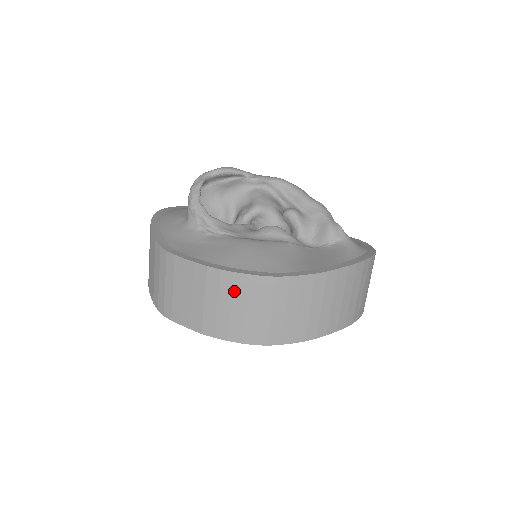
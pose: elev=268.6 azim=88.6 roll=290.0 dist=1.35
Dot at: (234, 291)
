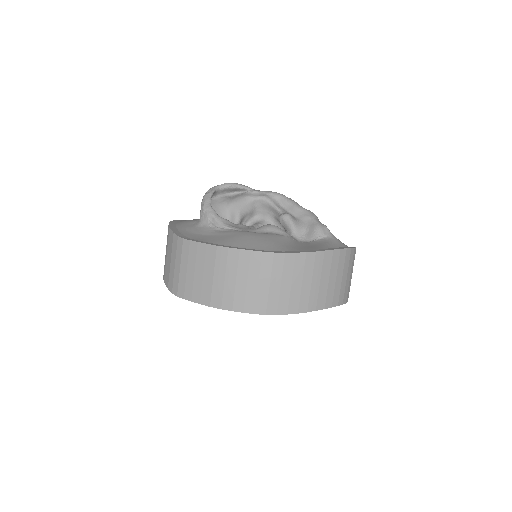
Dot at: (239, 265)
